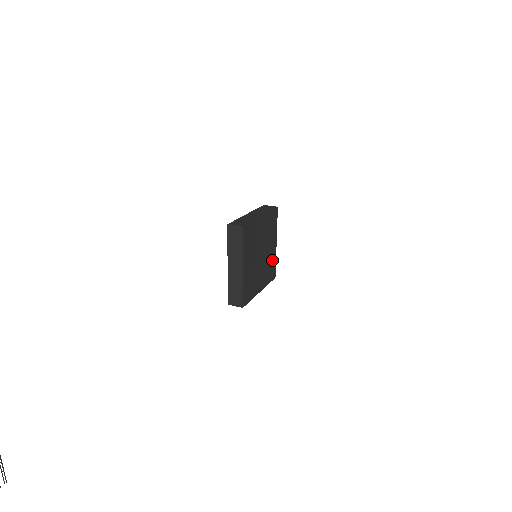
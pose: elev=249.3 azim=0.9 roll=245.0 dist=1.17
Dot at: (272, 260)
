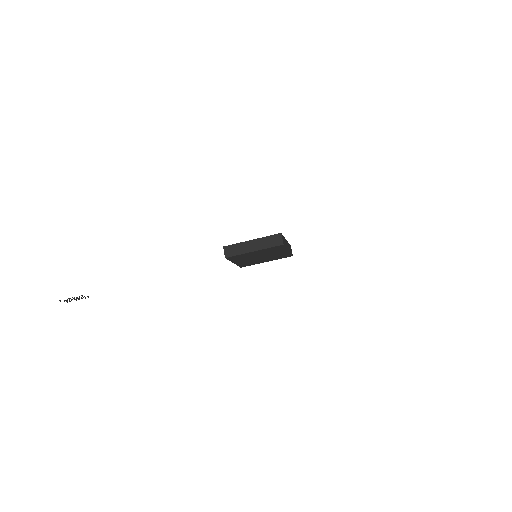
Dot at: (283, 254)
